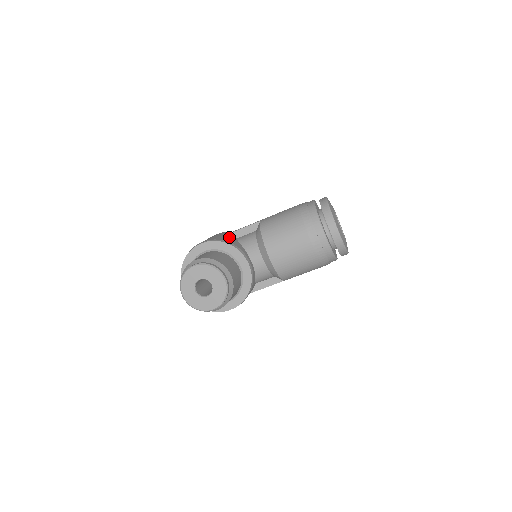
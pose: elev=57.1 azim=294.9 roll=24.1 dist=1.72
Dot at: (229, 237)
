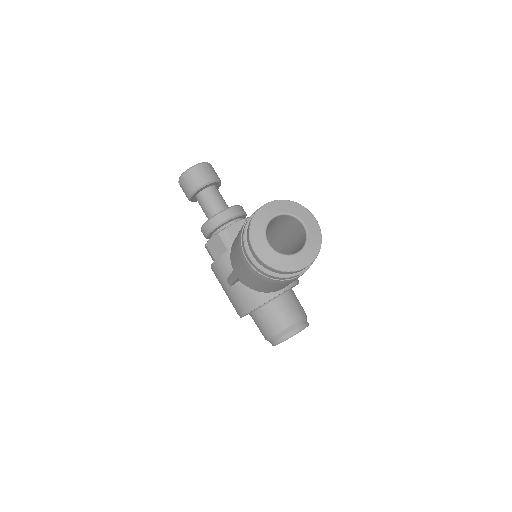
Dot at: (237, 290)
